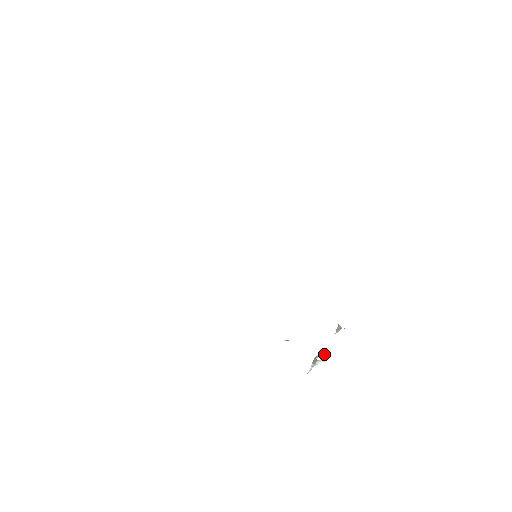
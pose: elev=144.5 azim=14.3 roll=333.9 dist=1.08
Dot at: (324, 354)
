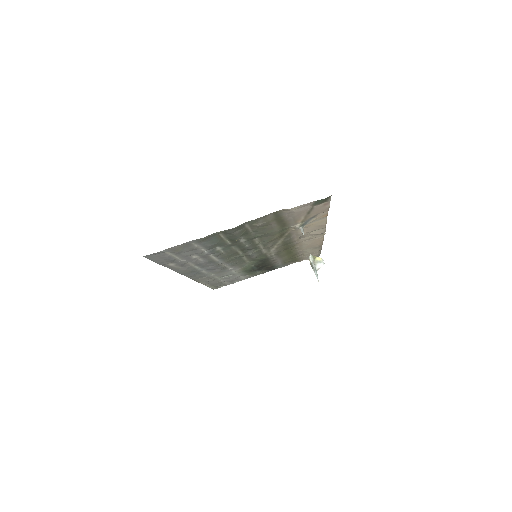
Dot at: (315, 257)
